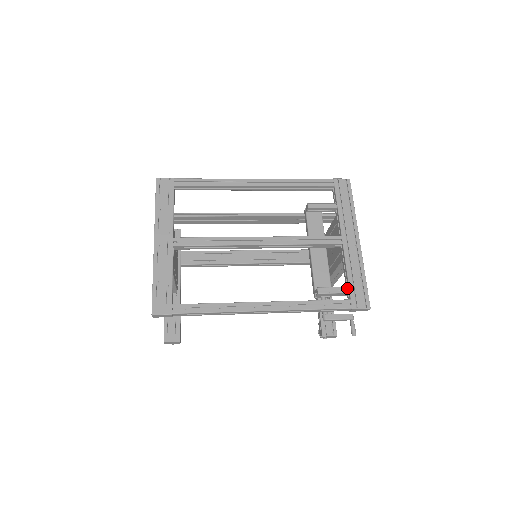
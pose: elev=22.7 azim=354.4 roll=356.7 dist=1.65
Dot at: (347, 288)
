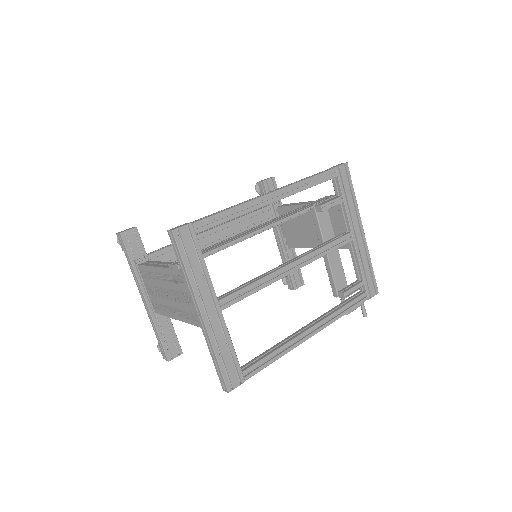
Dot at: (363, 283)
